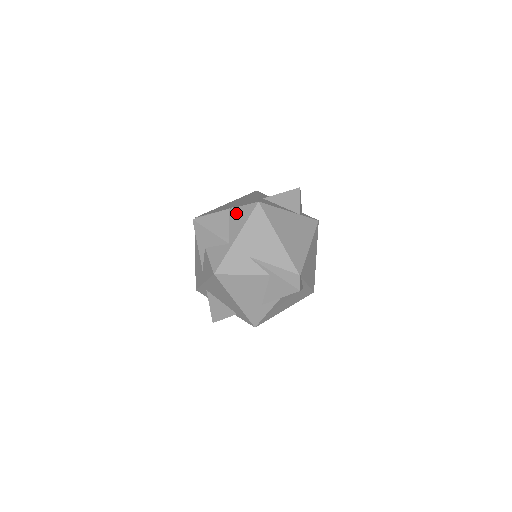
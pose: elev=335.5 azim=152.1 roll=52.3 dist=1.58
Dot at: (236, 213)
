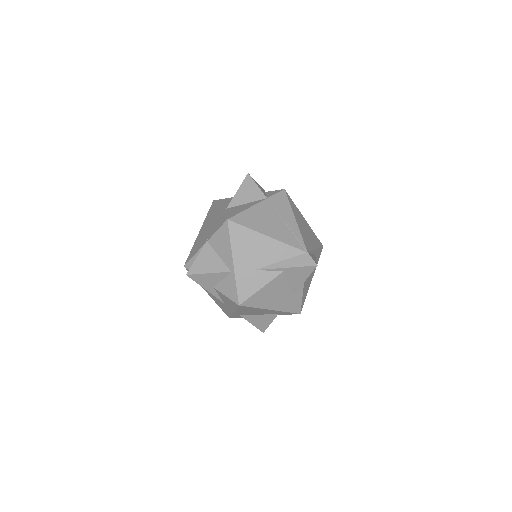
Dot at: (216, 241)
